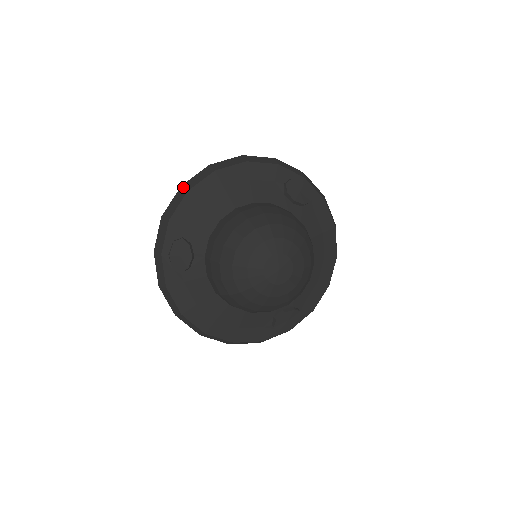
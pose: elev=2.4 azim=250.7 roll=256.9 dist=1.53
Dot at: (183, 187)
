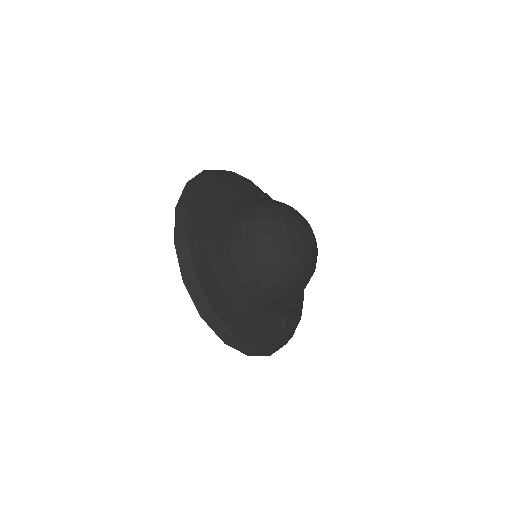
Dot at: (190, 182)
